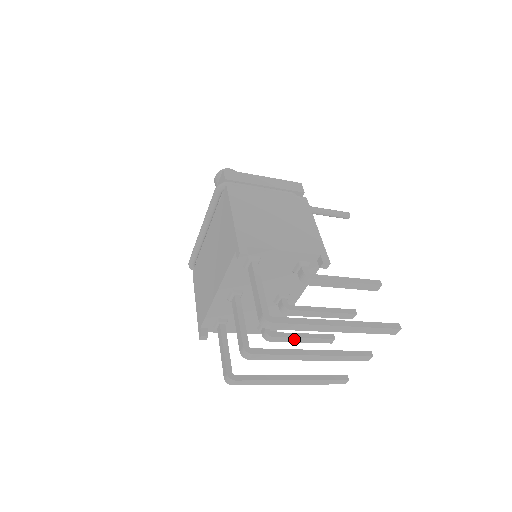
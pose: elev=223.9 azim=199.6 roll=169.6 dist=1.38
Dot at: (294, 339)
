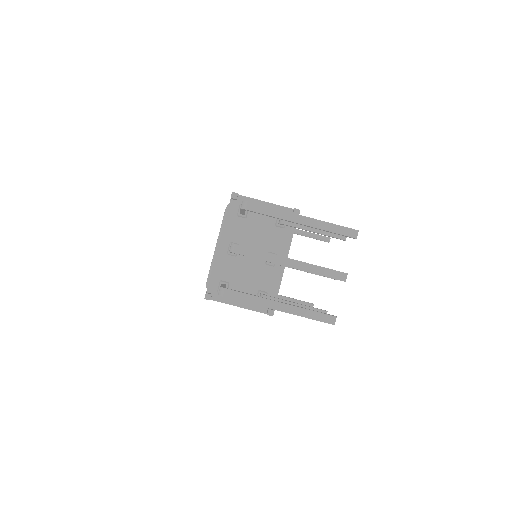
Dot at: occluded
